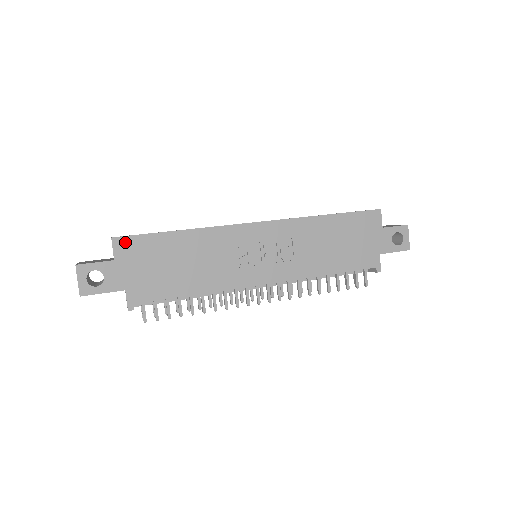
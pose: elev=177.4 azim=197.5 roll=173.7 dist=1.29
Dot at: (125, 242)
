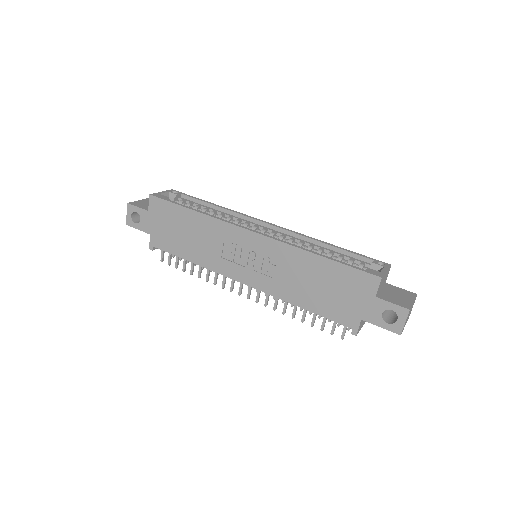
Dot at: (157, 201)
